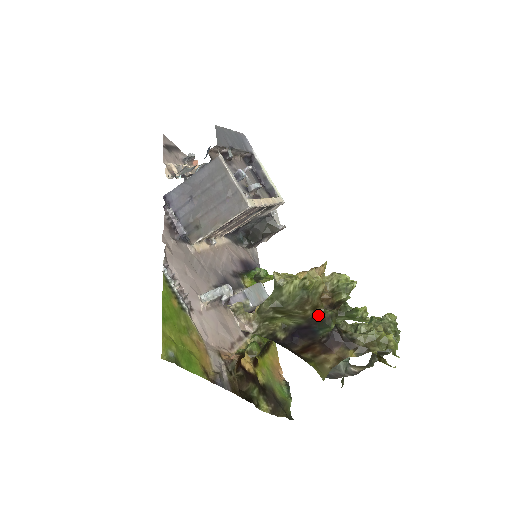
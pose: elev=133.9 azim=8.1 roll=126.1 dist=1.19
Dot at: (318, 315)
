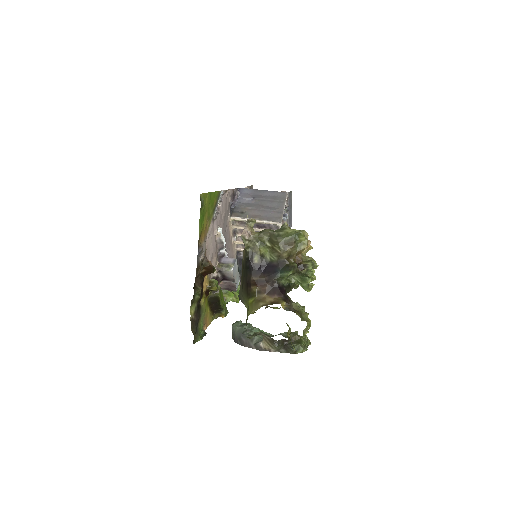
Dot at: (288, 262)
